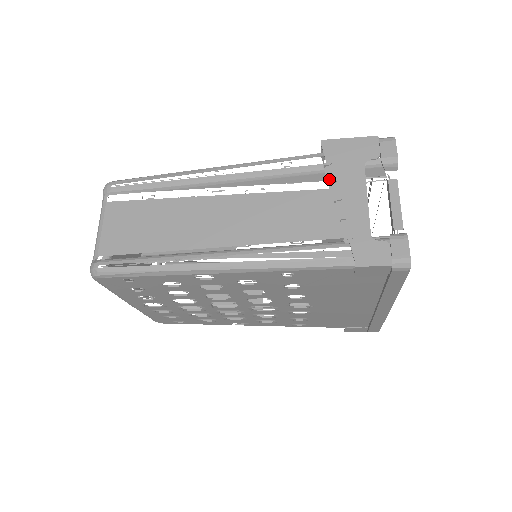
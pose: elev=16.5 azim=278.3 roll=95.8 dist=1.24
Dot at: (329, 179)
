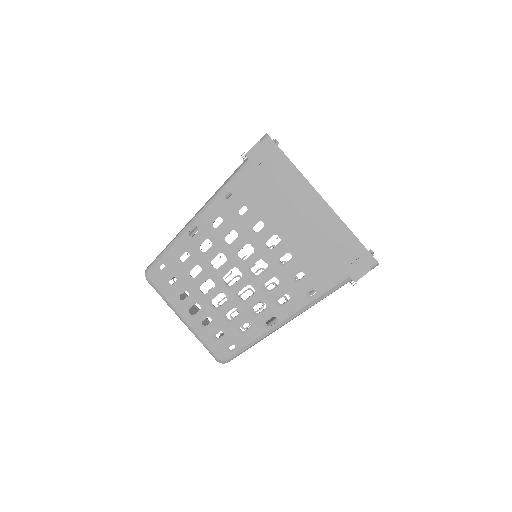
Dot at: occluded
